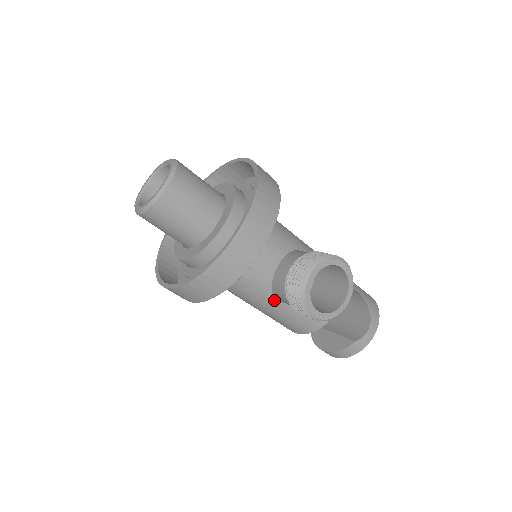
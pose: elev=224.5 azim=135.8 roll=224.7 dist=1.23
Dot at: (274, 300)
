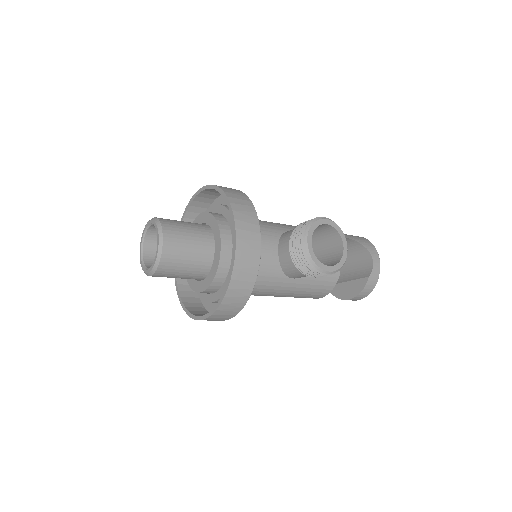
Dot at: (290, 280)
